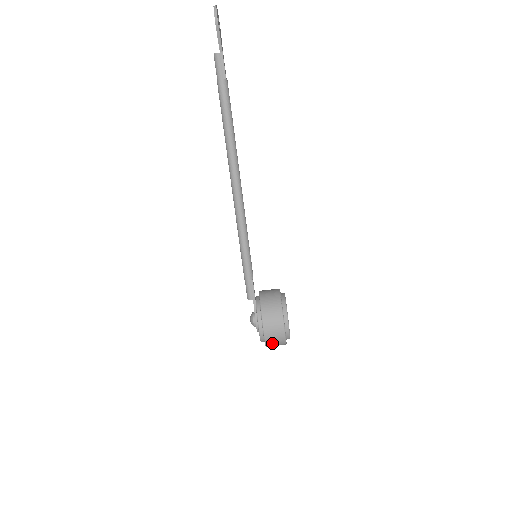
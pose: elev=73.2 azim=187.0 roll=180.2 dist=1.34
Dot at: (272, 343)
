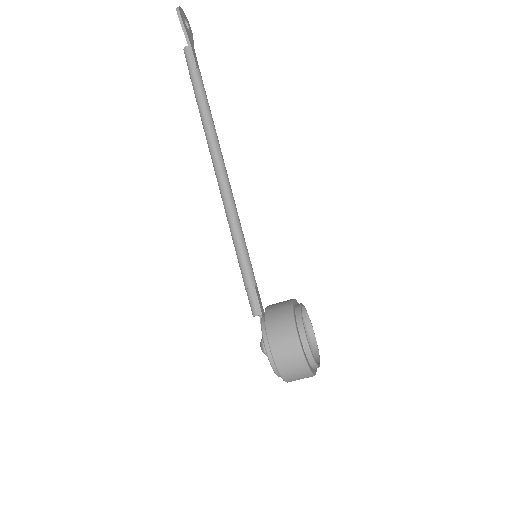
Dot at: (287, 368)
